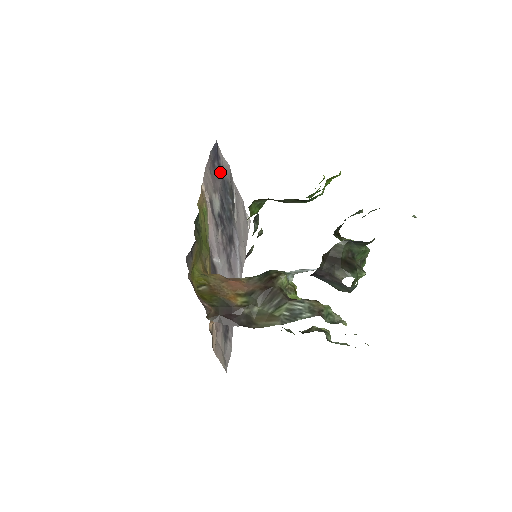
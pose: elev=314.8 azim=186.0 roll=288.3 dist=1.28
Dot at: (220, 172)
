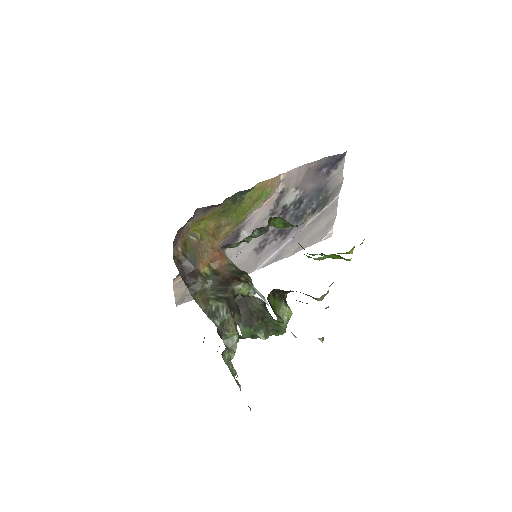
Dot at: (324, 178)
